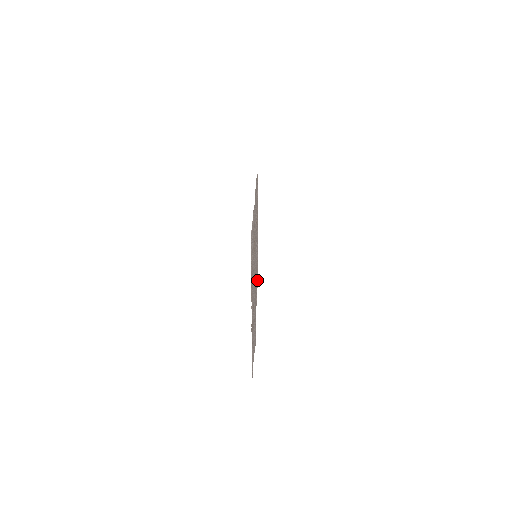
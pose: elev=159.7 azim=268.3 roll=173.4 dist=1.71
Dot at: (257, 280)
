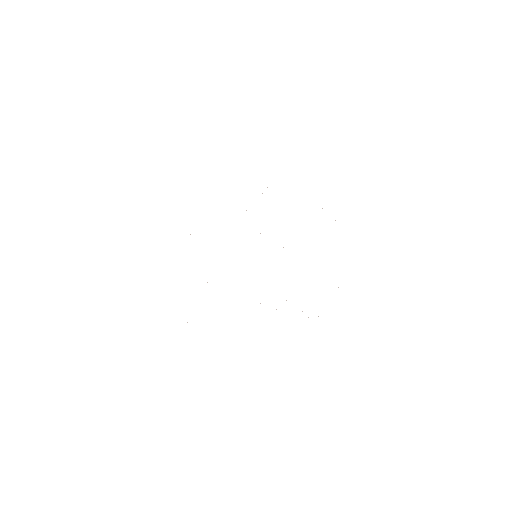
Dot at: occluded
